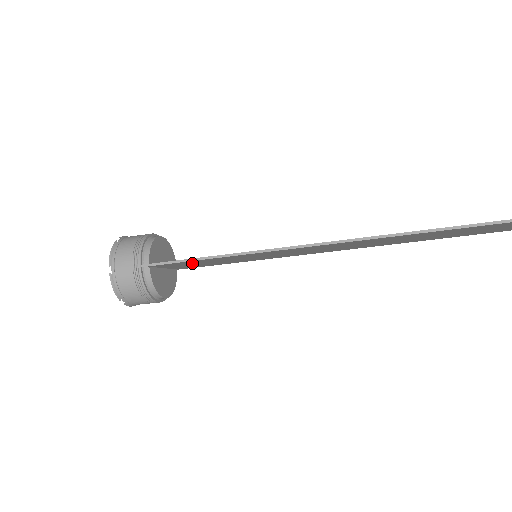
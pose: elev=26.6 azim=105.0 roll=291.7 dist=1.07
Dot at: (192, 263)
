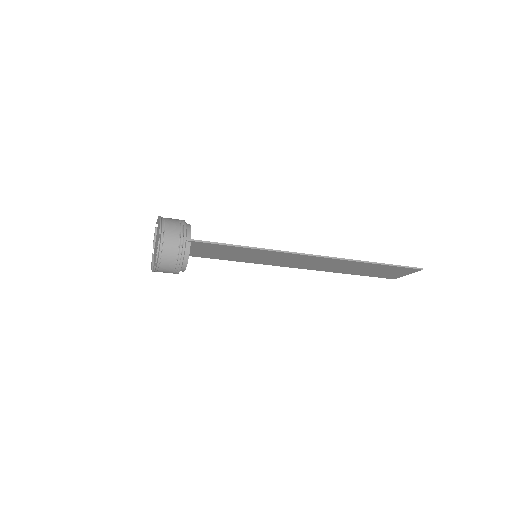
Dot at: (215, 249)
